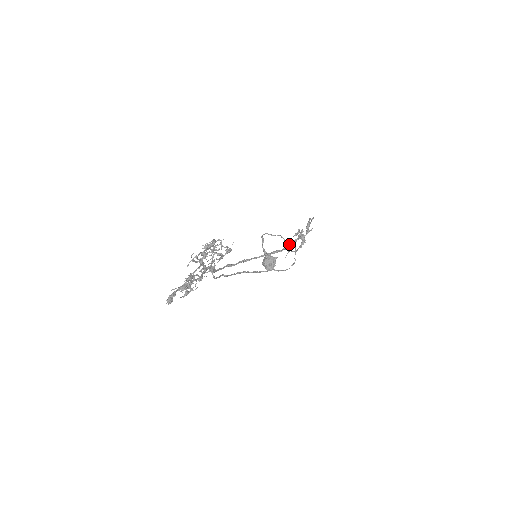
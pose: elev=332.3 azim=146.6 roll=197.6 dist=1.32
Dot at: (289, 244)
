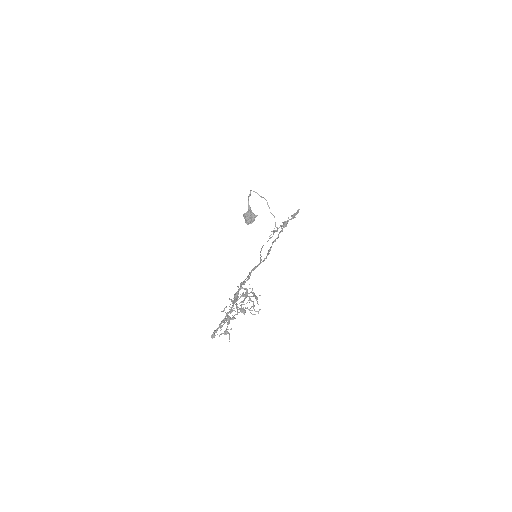
Dot at: (271, 213)
